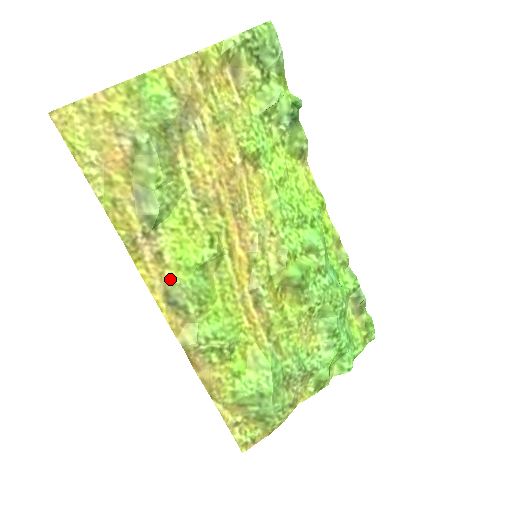
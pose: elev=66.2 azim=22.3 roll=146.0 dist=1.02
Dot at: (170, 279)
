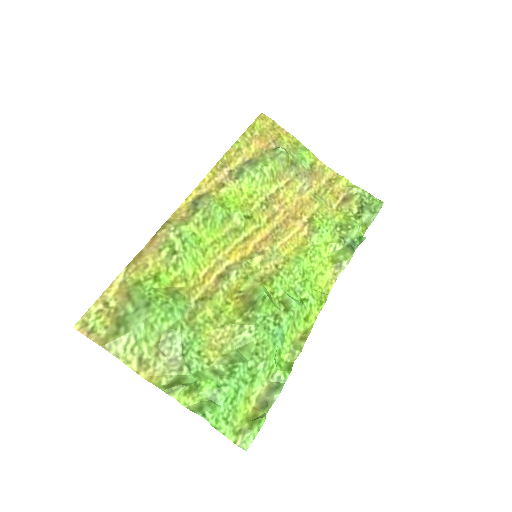
Dot at: (211, 195)
